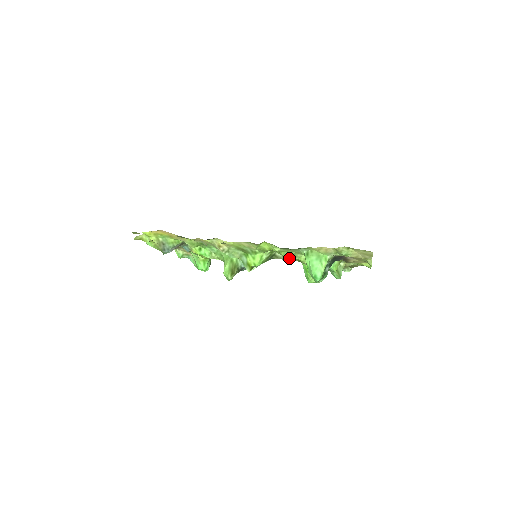
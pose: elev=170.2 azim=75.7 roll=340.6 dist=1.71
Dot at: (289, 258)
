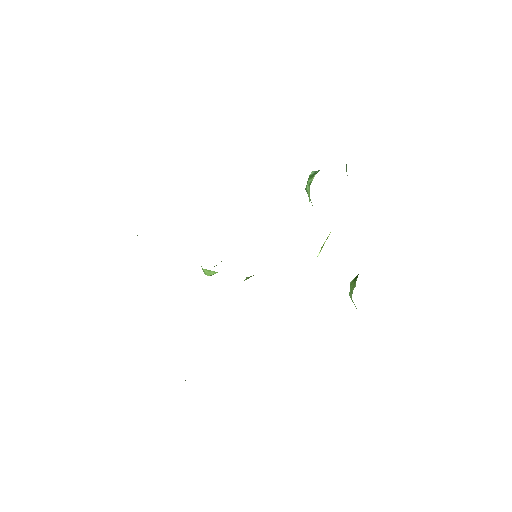
Dot at: occluded
